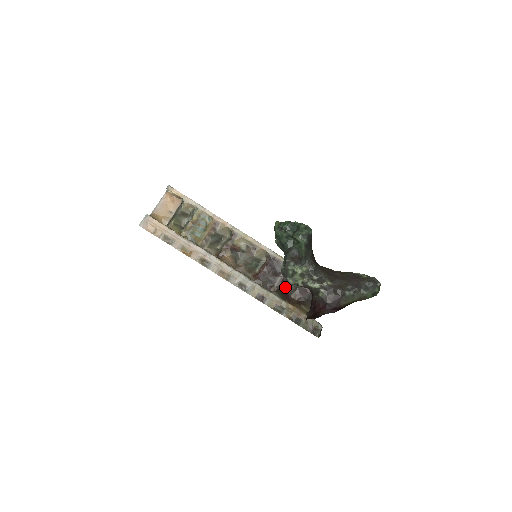
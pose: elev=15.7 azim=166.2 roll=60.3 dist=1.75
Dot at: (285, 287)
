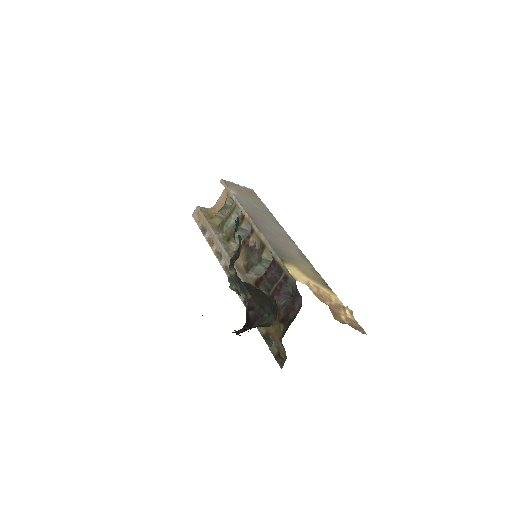
Dot at: (280, 298)
